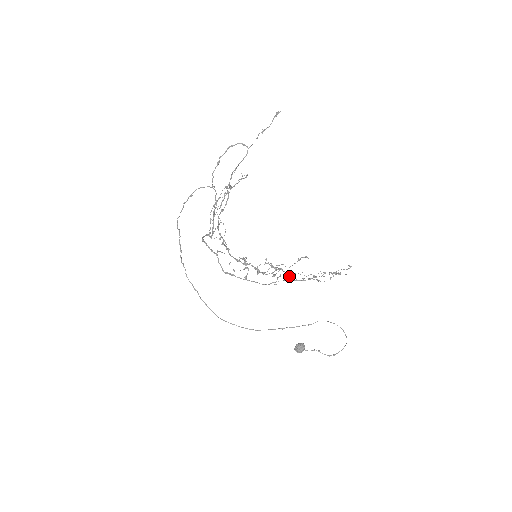
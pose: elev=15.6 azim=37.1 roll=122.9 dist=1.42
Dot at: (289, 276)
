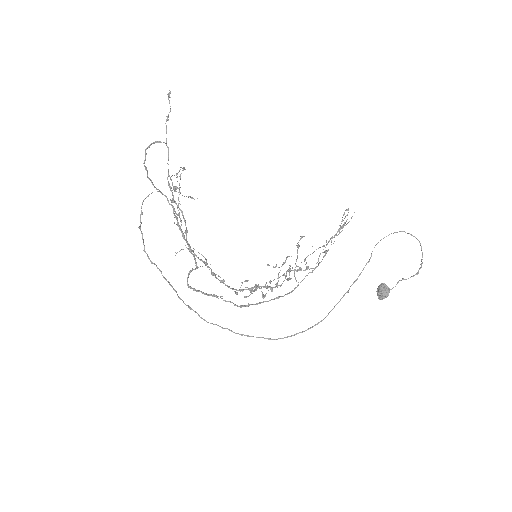
Dot at: occluded
